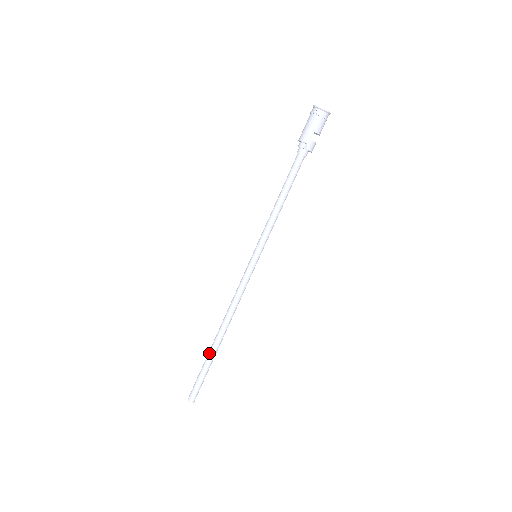
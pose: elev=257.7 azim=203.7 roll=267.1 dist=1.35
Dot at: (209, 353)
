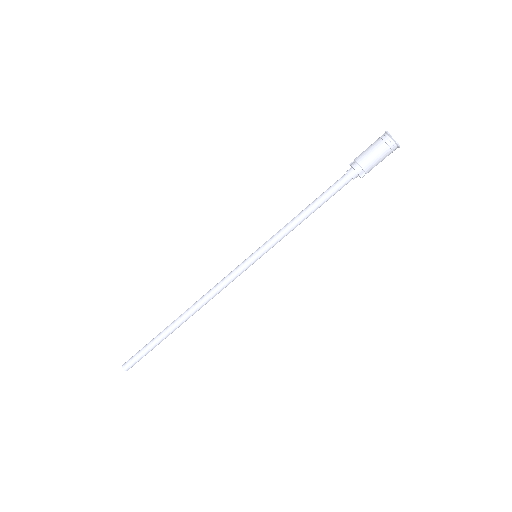
Dot at: (167, 334)
